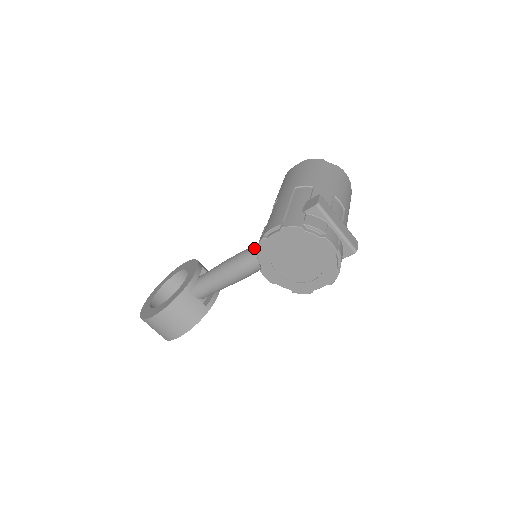
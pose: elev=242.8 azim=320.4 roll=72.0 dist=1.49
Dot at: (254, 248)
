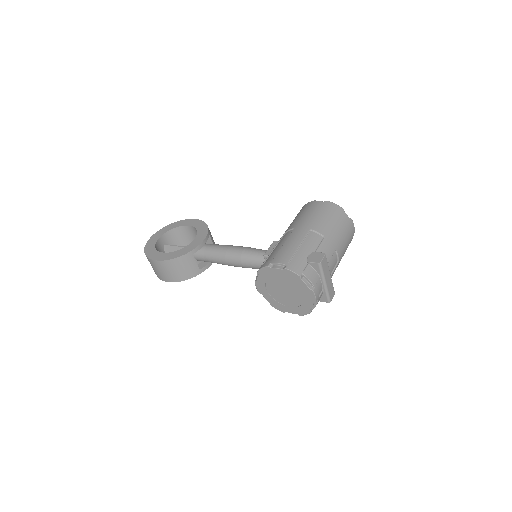
Dot at: (258, 253)
